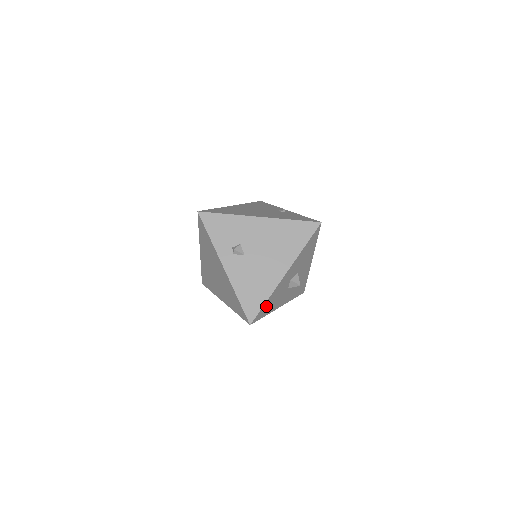
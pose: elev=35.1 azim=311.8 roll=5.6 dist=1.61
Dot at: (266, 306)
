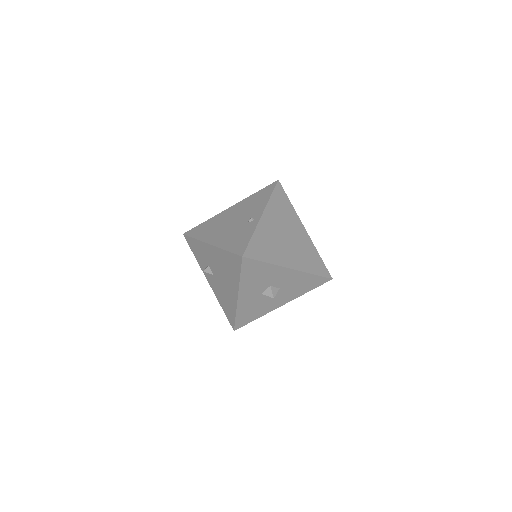
Dot at: (243, 317)
